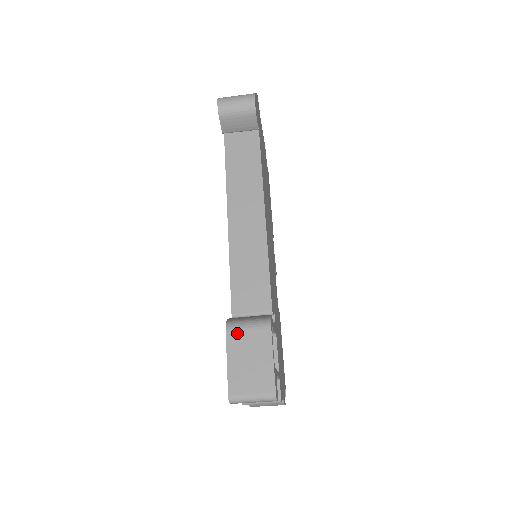
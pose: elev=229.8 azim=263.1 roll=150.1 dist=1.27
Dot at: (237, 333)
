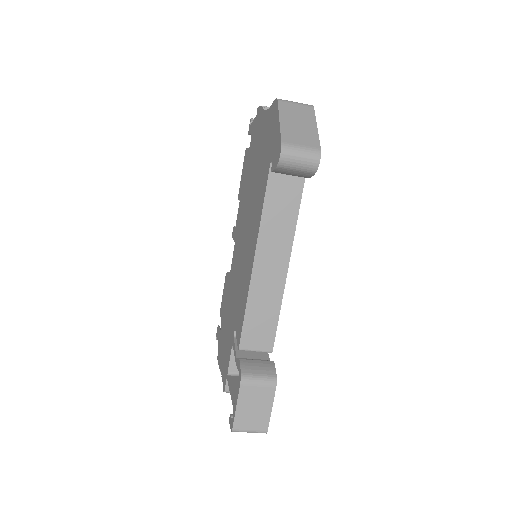
Dot at: (249, 387)
